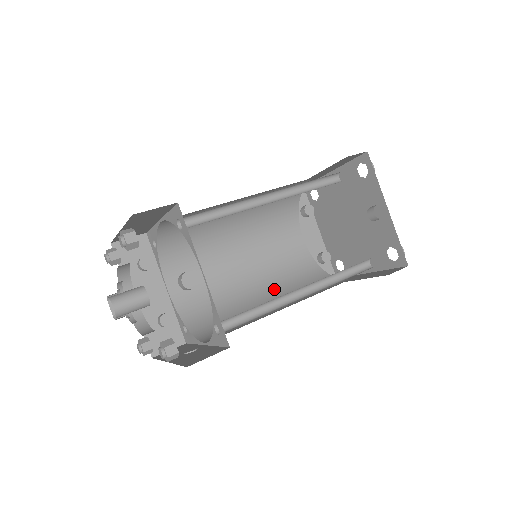
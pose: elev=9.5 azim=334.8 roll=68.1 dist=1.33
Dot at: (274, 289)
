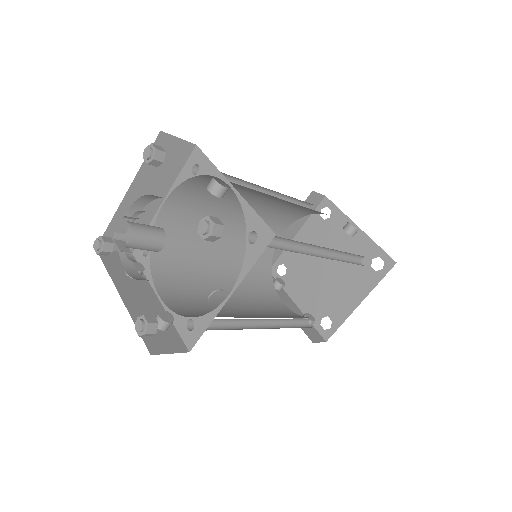
Dot at: (274, 317)
